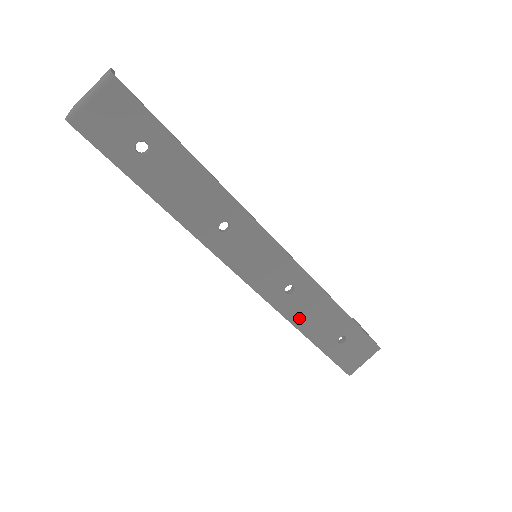
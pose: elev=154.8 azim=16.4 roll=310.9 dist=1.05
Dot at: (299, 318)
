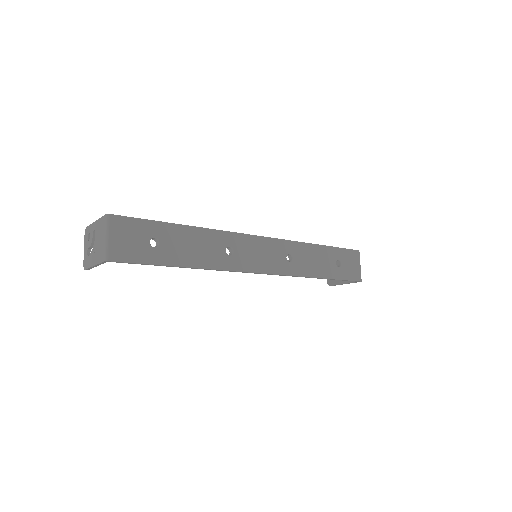
Dot at: (308, 270)
